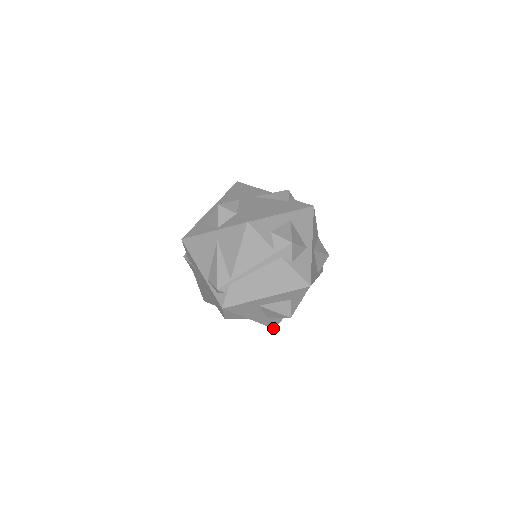
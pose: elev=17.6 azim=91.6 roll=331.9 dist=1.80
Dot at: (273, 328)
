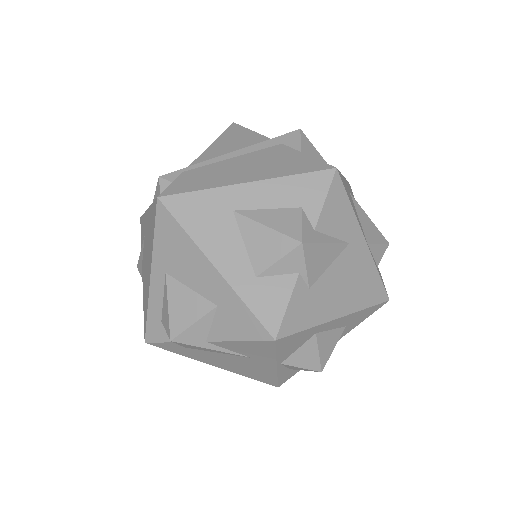
Dot at: (272, 336)
